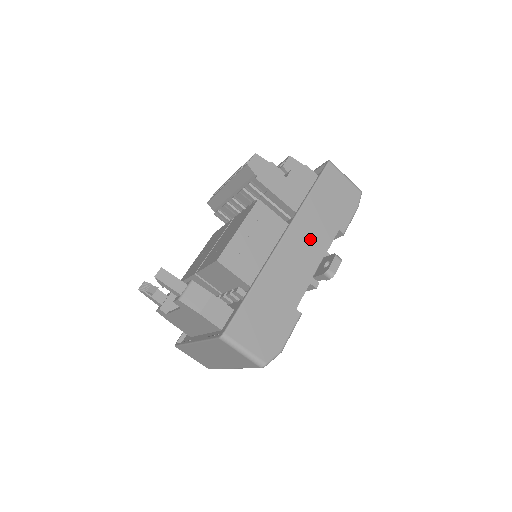
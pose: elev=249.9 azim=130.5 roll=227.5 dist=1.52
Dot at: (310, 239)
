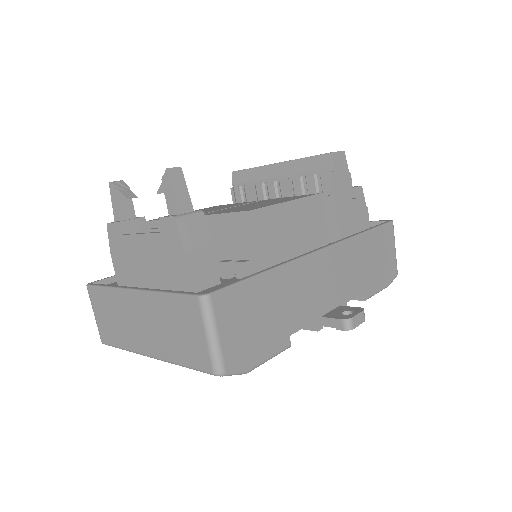
Dot at: (342, 275)
